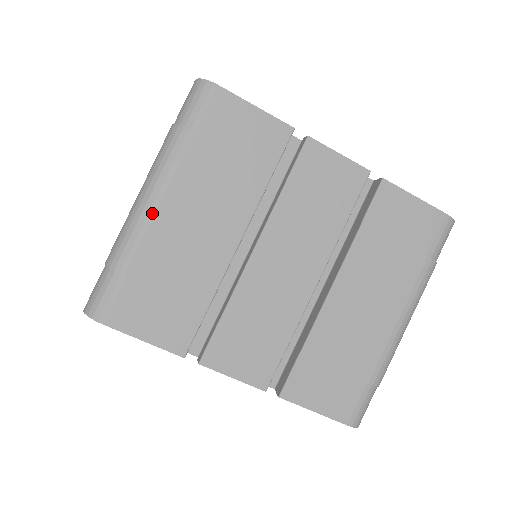
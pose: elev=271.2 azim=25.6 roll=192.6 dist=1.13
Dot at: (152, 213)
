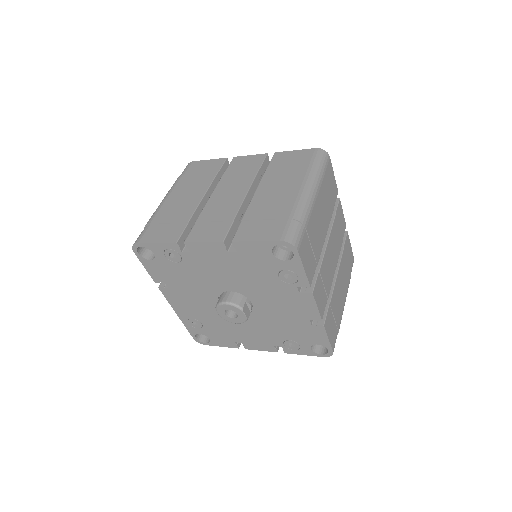
Dot at: (163, 202)
